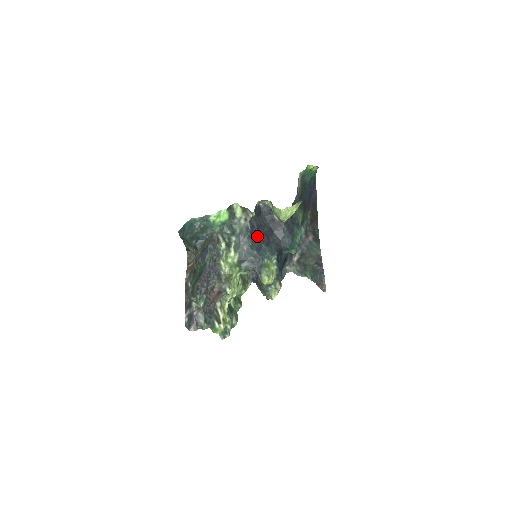
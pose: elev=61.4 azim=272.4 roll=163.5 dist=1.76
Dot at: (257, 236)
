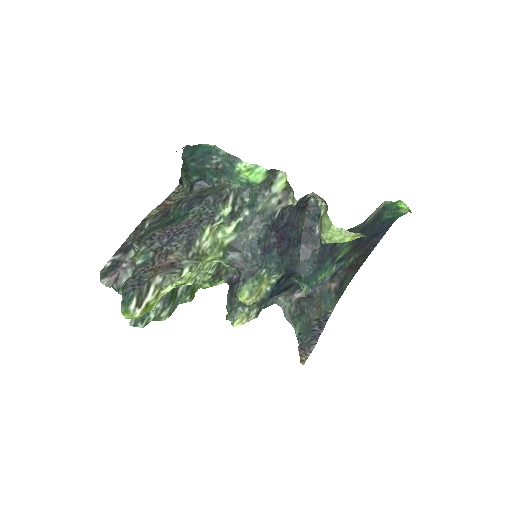
Dot at: (277, 233)
